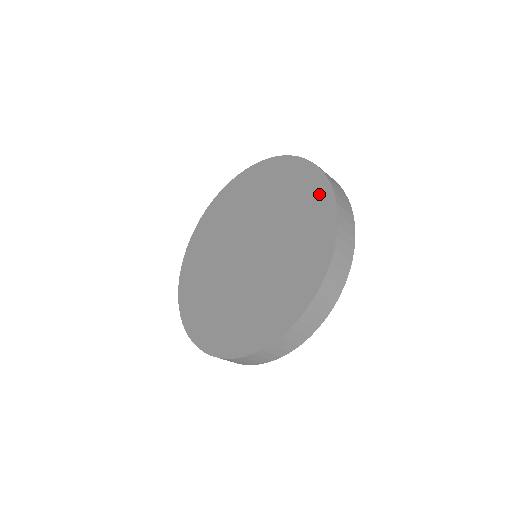
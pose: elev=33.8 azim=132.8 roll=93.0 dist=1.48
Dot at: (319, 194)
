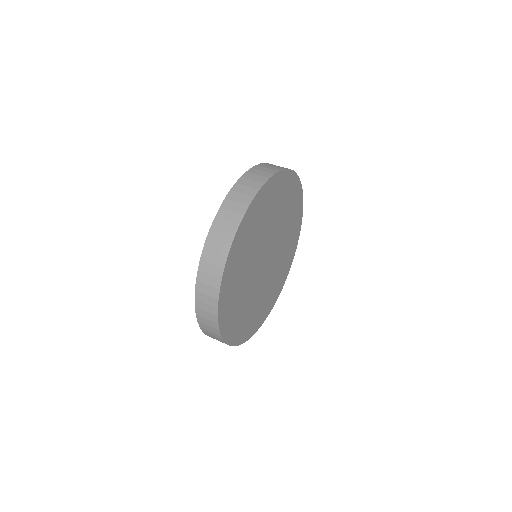
Dot at: occluded
